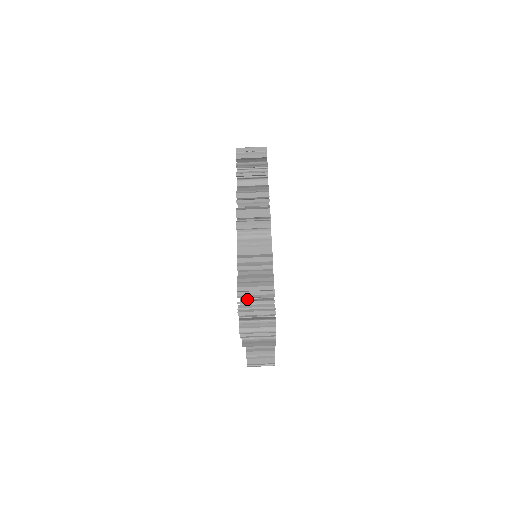
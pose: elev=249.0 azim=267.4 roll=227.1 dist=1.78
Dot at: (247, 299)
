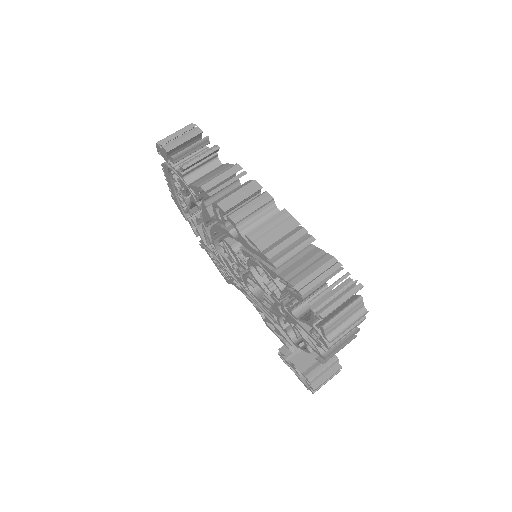
Dot at: (295, 303)
